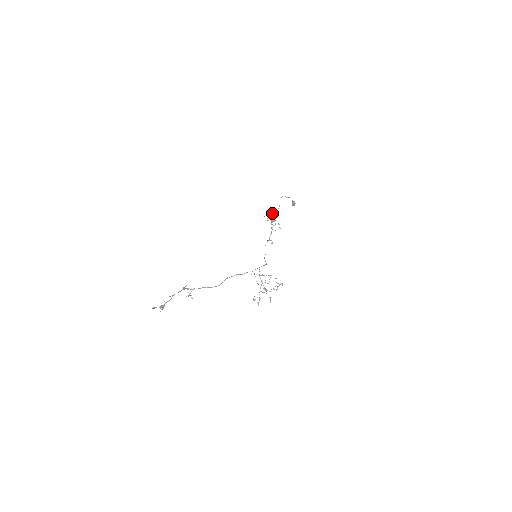
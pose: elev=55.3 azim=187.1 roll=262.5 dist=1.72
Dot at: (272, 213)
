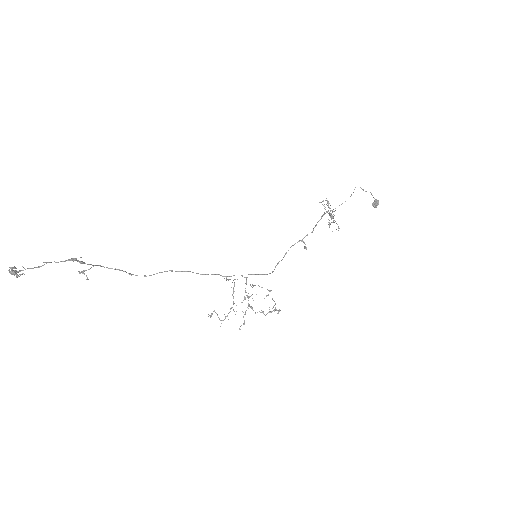
Dot at: occluded
